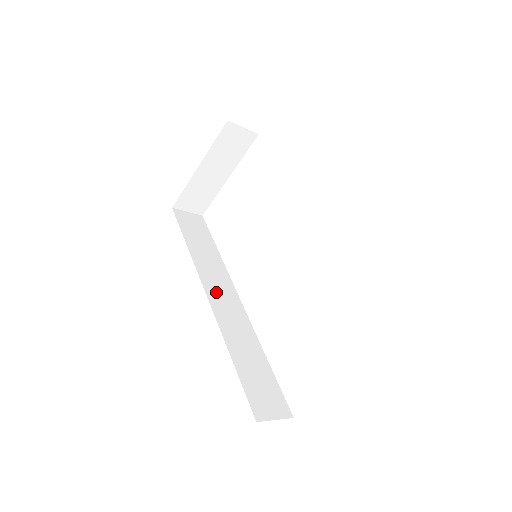
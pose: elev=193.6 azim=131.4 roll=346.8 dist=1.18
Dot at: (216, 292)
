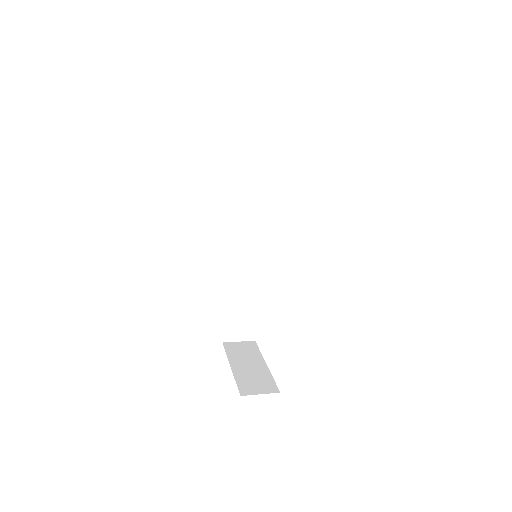
Dot at: (239, 237)
